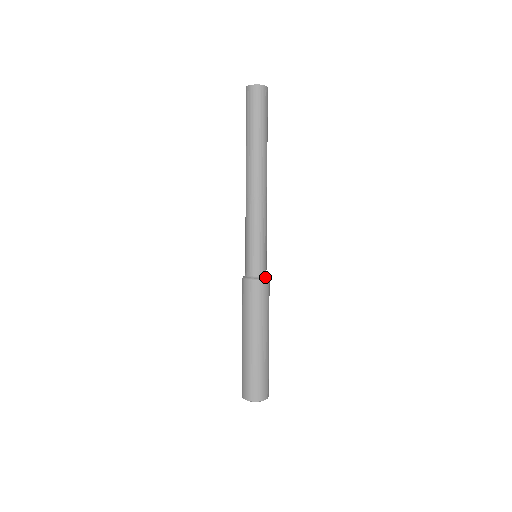
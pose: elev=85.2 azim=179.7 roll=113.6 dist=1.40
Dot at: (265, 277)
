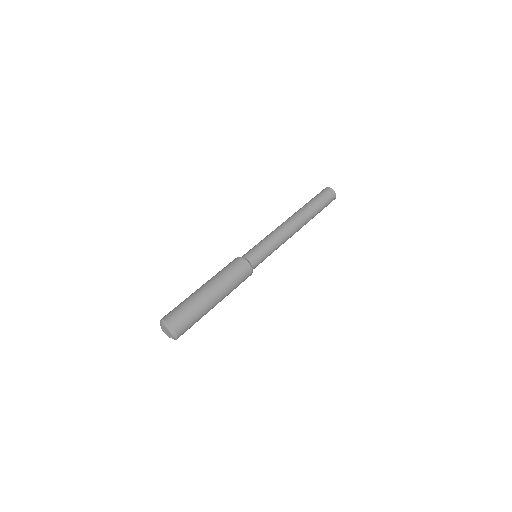
Dot at: (251, 265)
